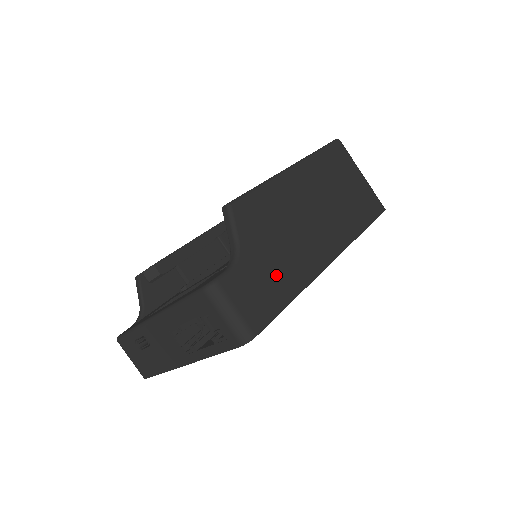
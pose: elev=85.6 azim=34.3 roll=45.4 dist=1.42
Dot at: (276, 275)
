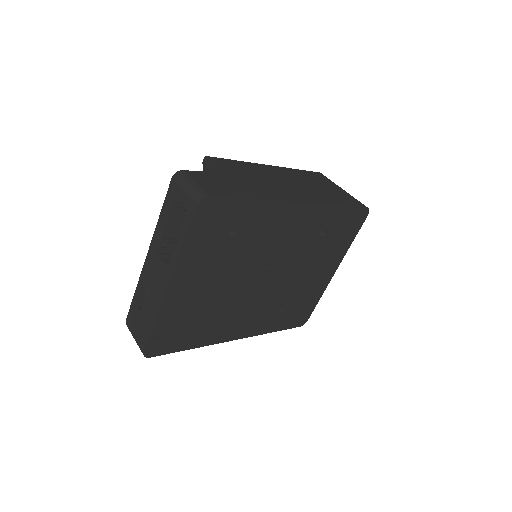
Dot at: (239, 187)
